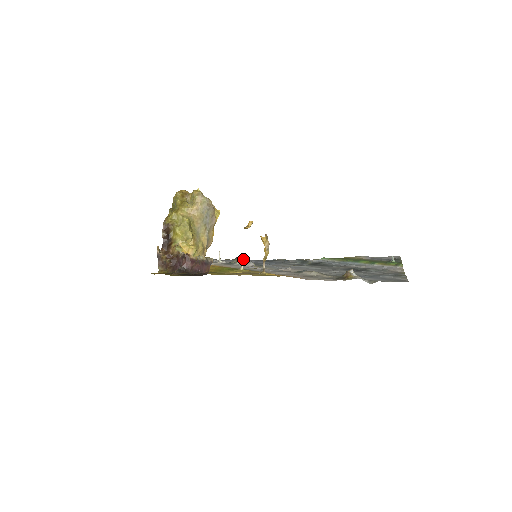
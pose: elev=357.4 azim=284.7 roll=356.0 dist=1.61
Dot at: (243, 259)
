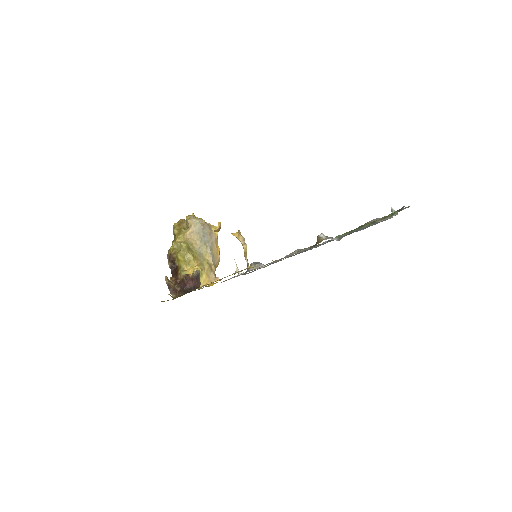
Dot at: (253, 264)
